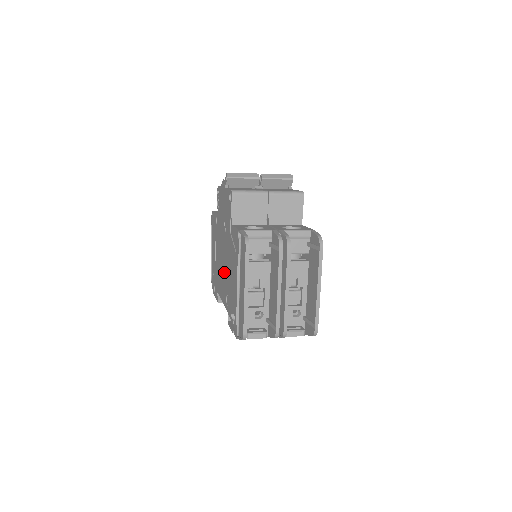
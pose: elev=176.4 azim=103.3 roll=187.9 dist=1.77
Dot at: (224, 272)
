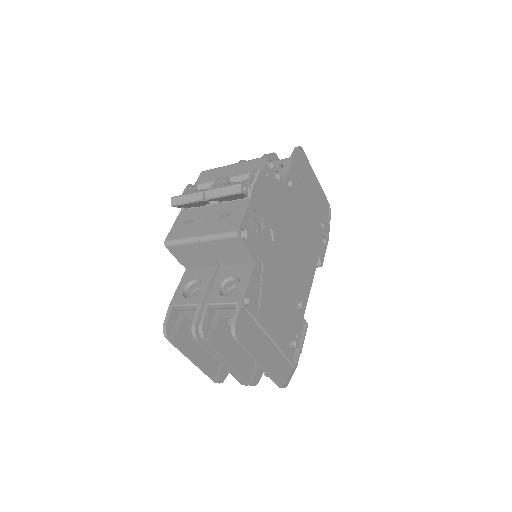
Dot at: occluded
